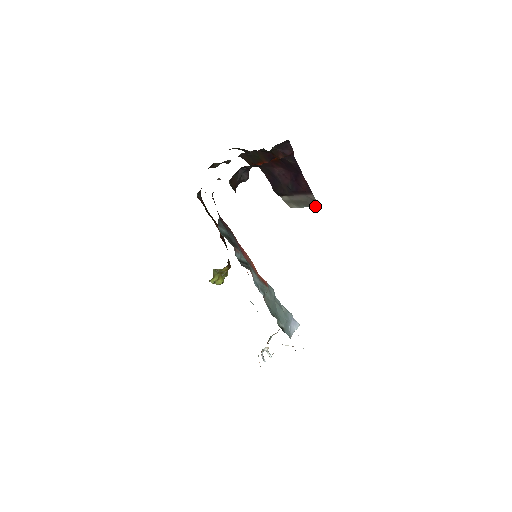
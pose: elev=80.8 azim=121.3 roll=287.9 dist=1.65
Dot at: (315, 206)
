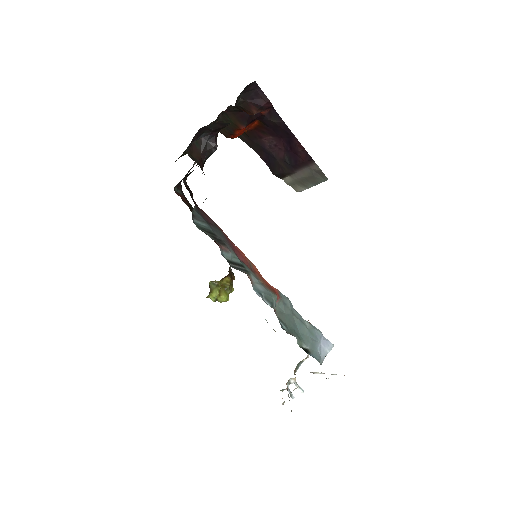
Dot at: (324, 180)
